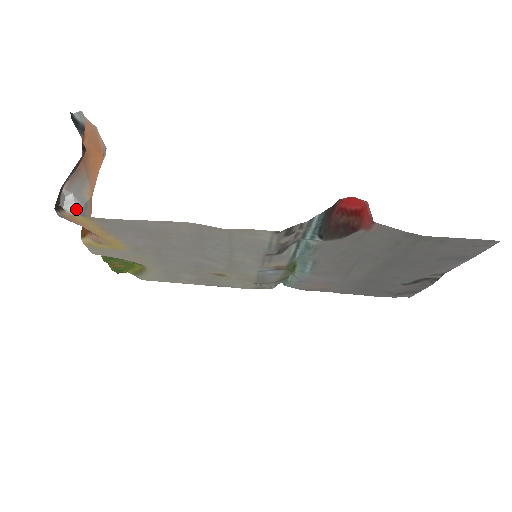
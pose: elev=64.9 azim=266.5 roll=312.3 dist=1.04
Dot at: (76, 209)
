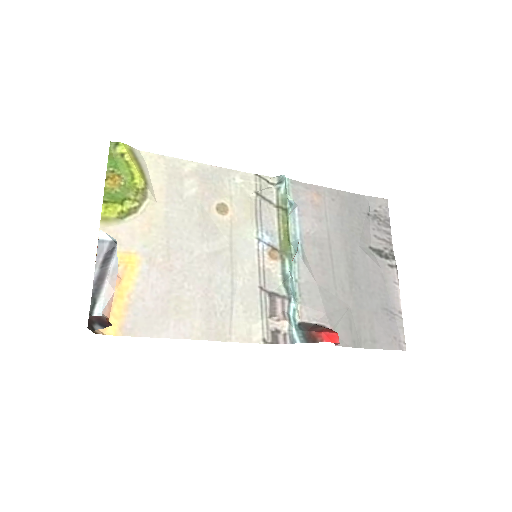
Dot at: occluded
